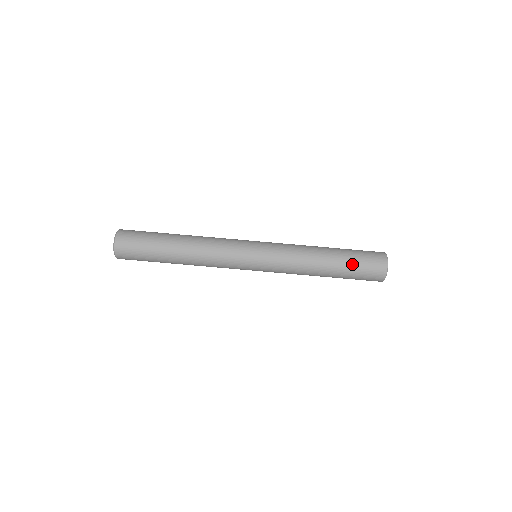
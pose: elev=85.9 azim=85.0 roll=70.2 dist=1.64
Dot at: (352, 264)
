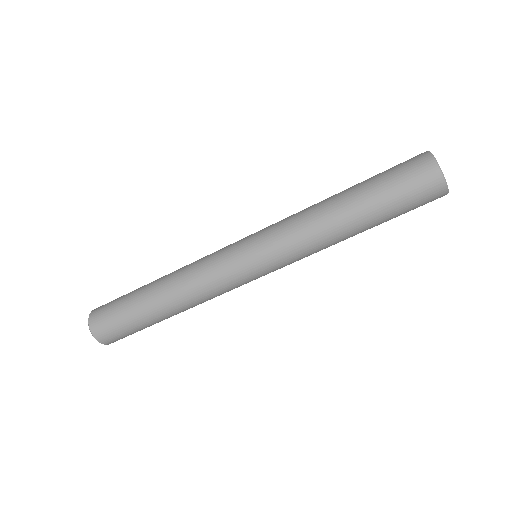
Dot at: (393, 217)
